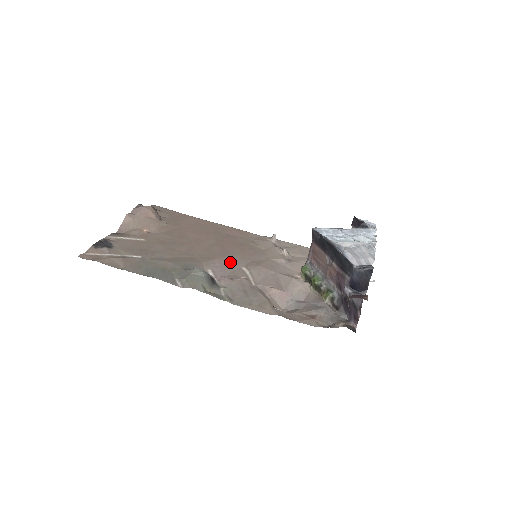
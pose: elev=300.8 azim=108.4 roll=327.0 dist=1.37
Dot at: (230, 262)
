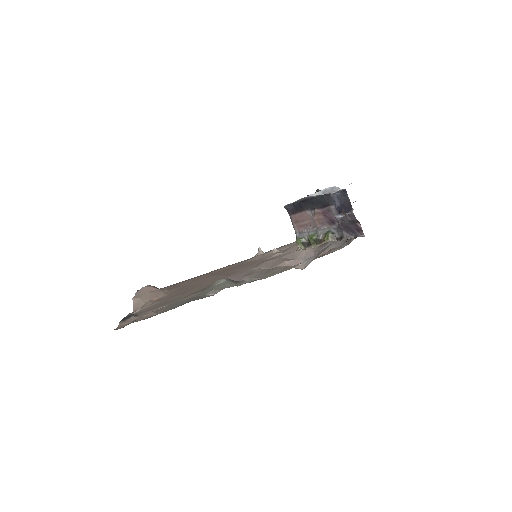
Dot at: (239, 273)
